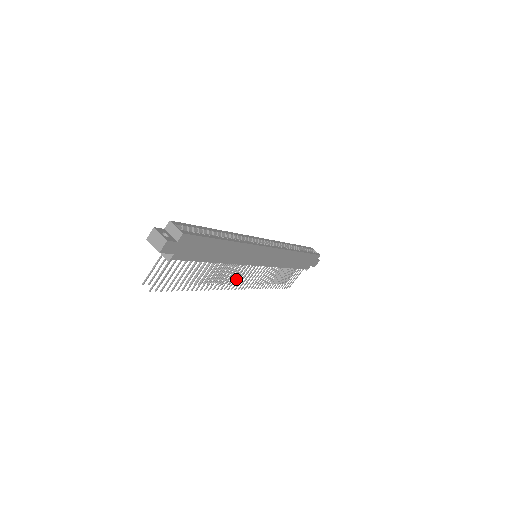
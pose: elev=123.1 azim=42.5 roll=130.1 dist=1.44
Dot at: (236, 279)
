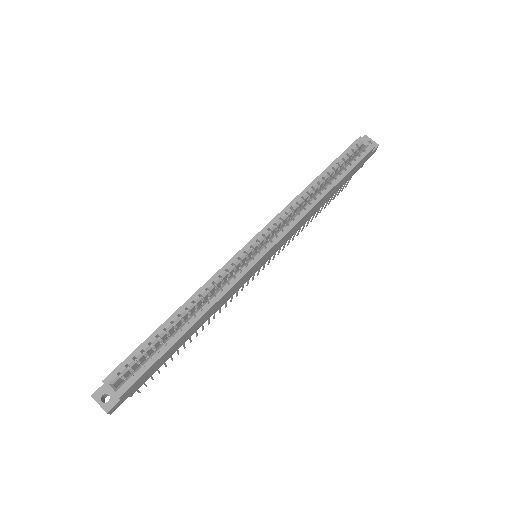
Dot at: occluded
